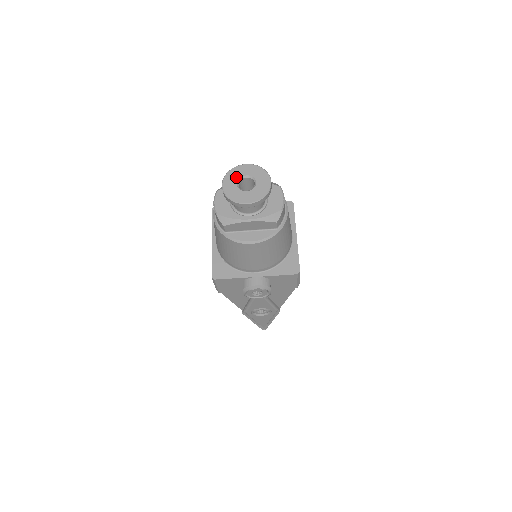
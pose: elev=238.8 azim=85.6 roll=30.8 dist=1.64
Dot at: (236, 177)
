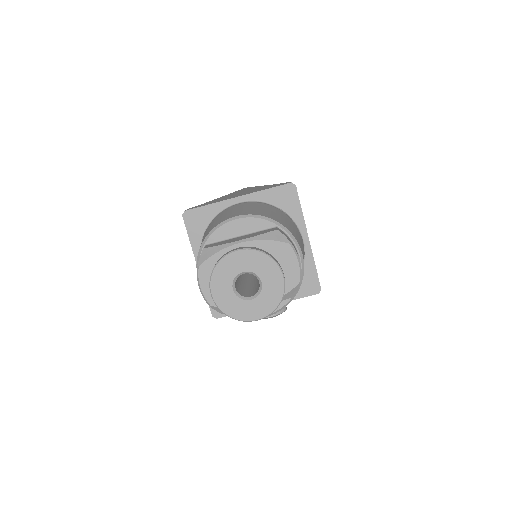
Dot at: (229, 278)
